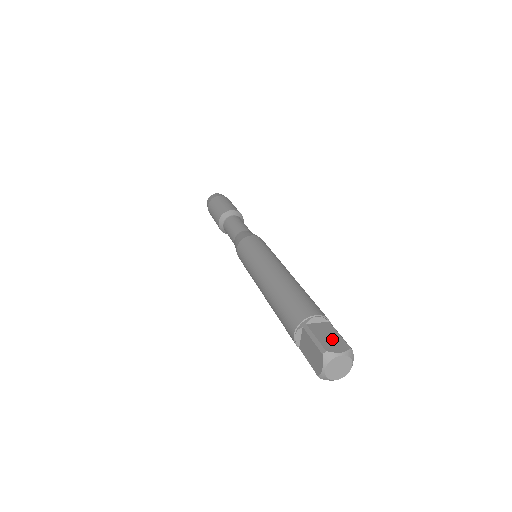
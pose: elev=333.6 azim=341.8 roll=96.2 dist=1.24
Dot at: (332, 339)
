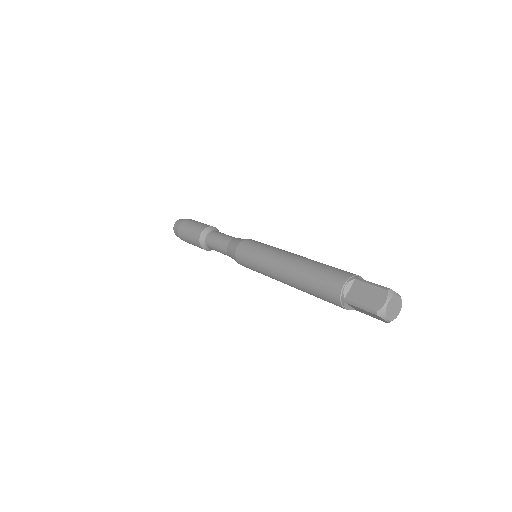
Dot at: occluded
